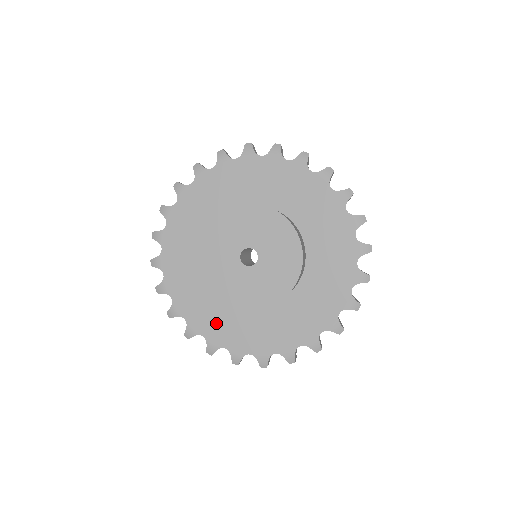
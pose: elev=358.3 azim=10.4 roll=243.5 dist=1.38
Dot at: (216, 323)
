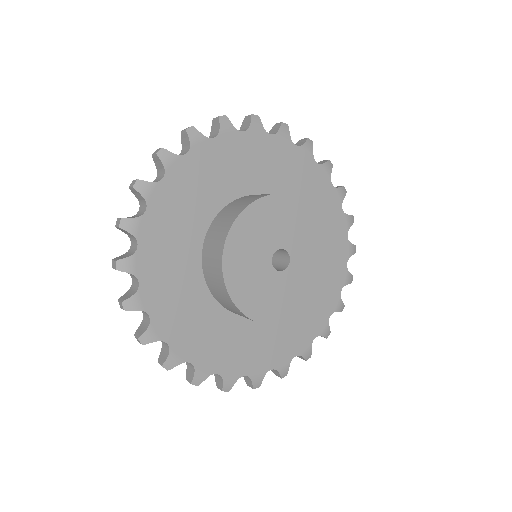
Dot at: (175, 307)
